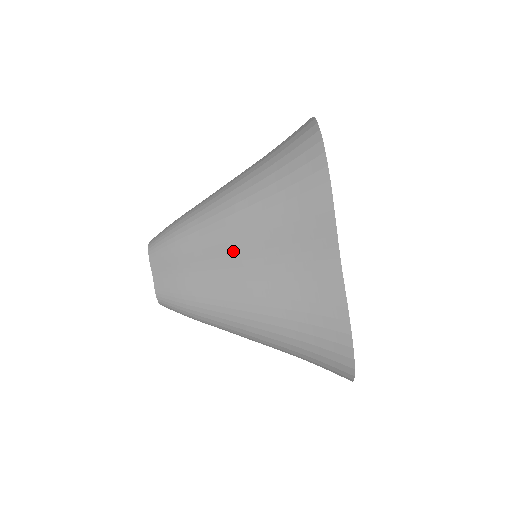
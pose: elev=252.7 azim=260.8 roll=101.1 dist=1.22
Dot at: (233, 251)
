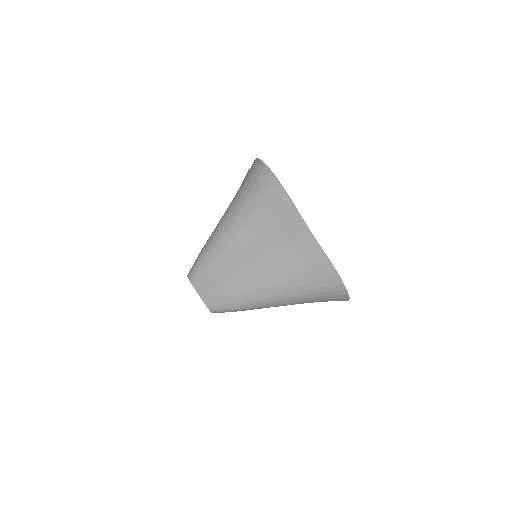
Dot at: (246, 256)
